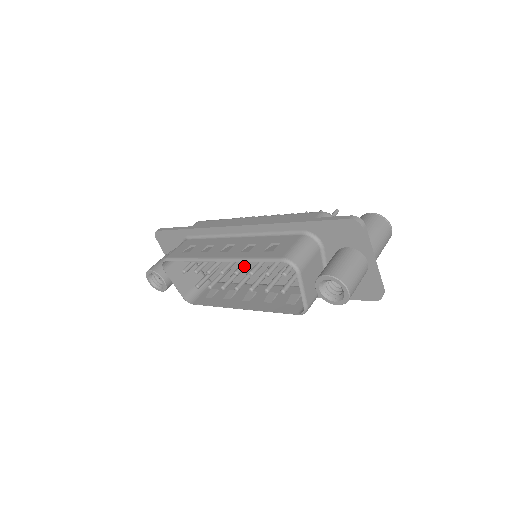
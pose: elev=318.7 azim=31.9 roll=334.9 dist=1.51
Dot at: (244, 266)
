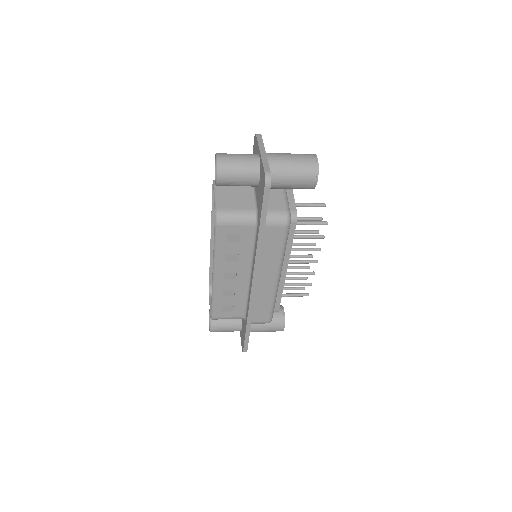
Dot at: occluded
